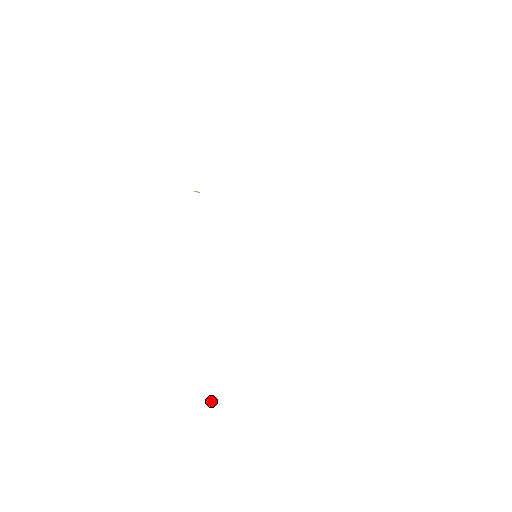
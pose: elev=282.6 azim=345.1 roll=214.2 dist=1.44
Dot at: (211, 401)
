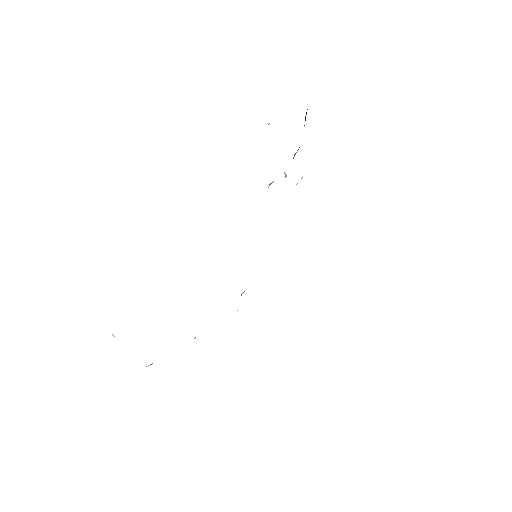
Dot at: occluded
